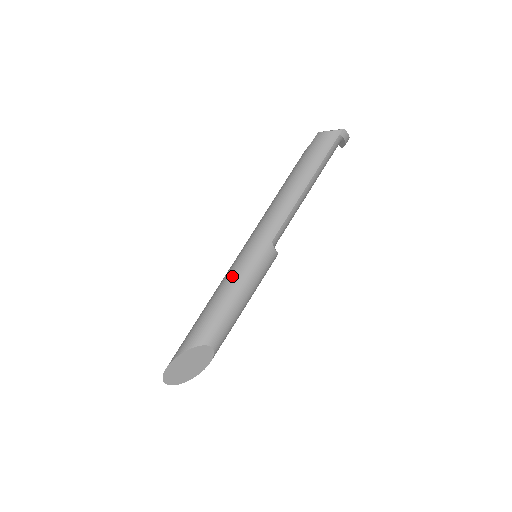
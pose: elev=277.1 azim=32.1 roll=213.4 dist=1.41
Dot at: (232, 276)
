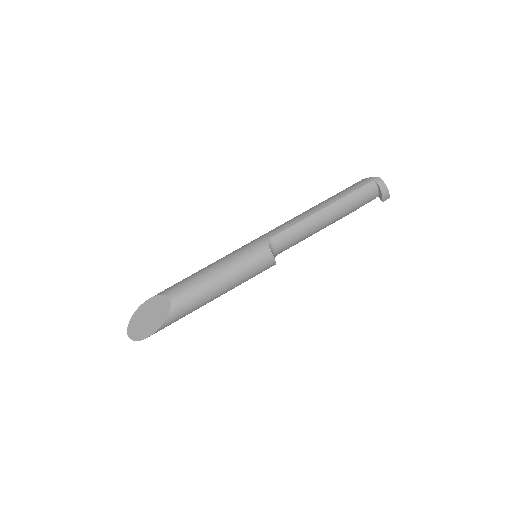
Dot at: (223, 257)
